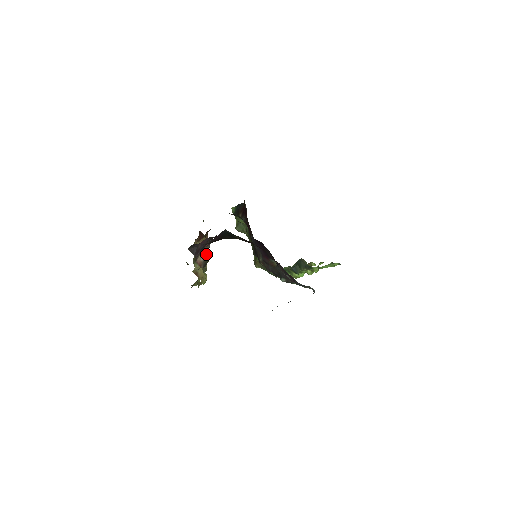
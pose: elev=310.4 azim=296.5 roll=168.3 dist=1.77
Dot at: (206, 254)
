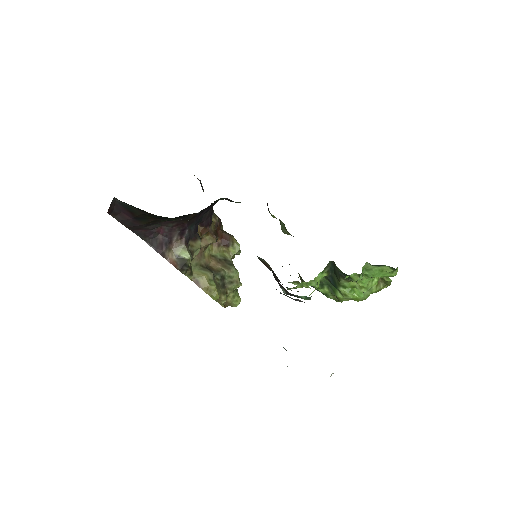
Dot at: (181, 251)
